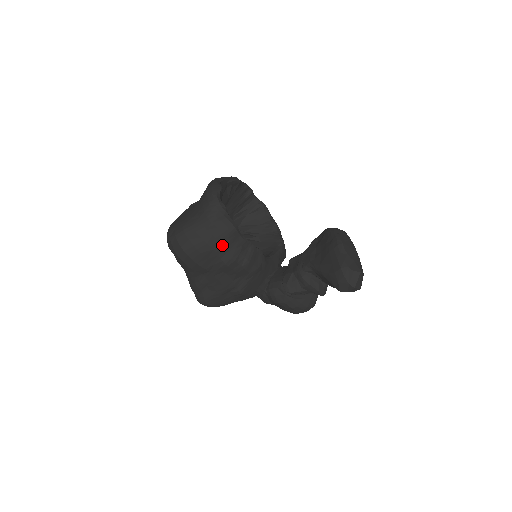
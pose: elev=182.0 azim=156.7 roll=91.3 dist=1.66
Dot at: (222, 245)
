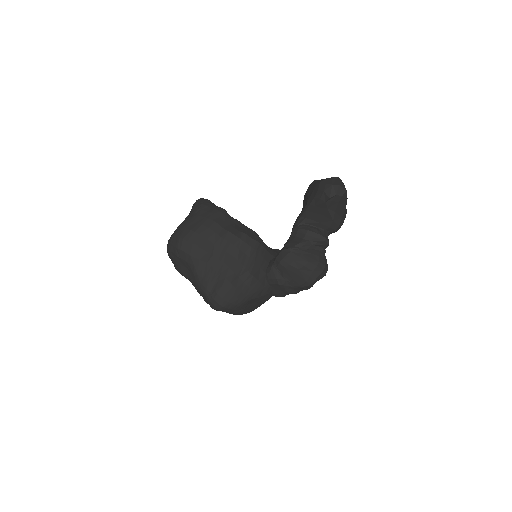
Dot at: (216, 222)
